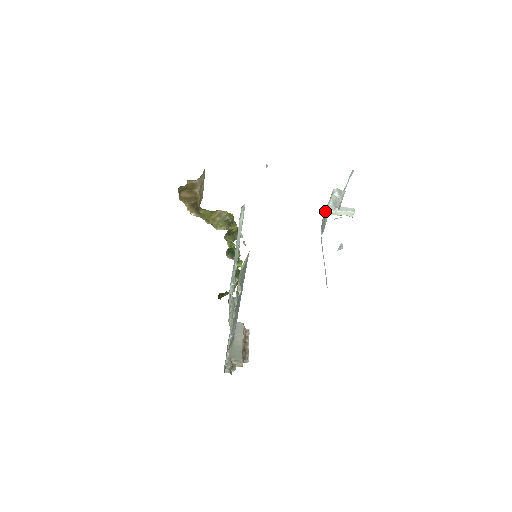
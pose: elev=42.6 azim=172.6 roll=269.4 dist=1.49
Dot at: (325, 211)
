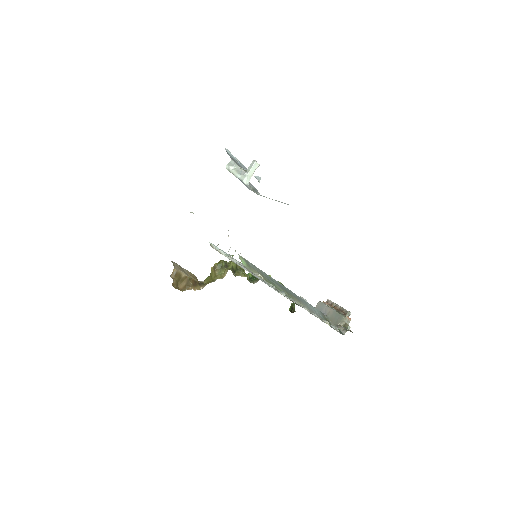
Dot at: occluded
